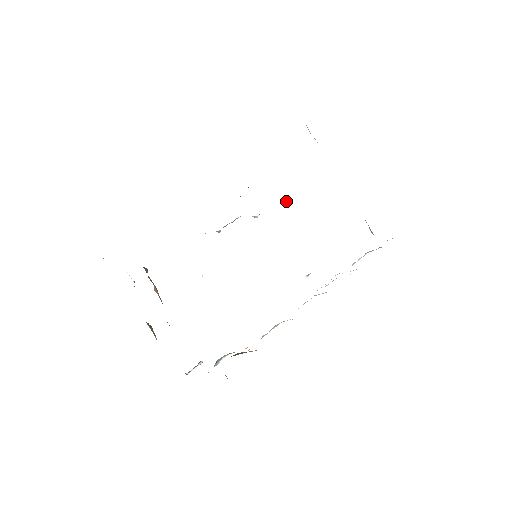
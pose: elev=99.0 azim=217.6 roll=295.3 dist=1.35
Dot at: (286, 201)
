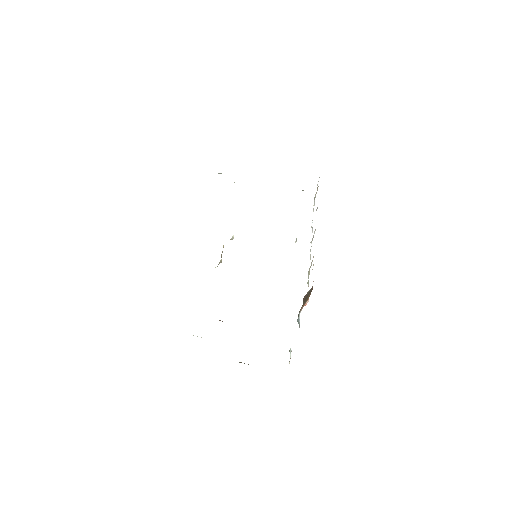
Dot at: occluded
